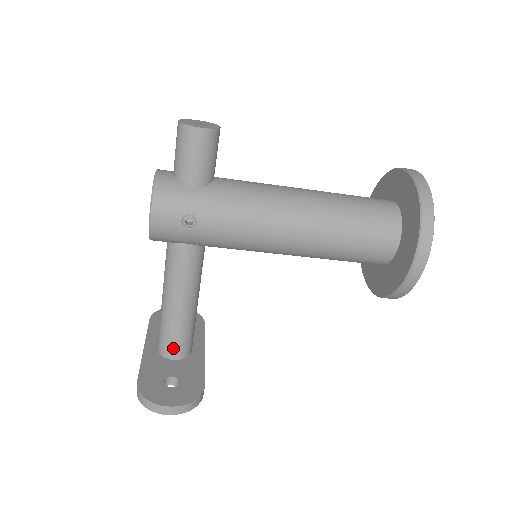
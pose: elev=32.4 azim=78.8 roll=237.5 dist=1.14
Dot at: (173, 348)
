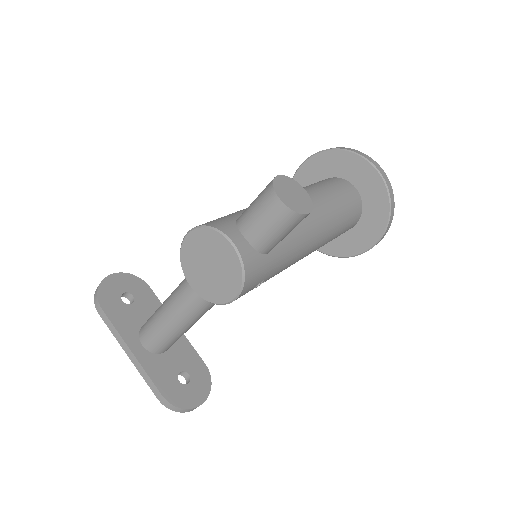
Dot at: (170, 346)
